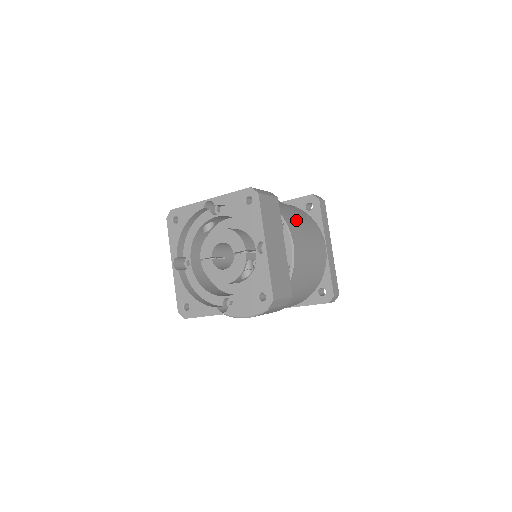
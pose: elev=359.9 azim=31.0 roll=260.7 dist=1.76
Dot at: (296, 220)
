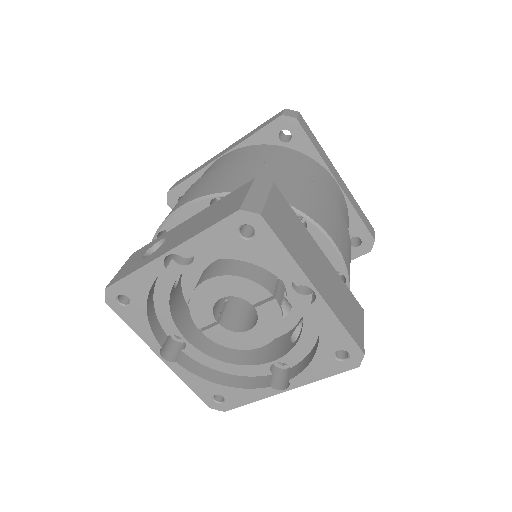
Dot at: (303, 189)
